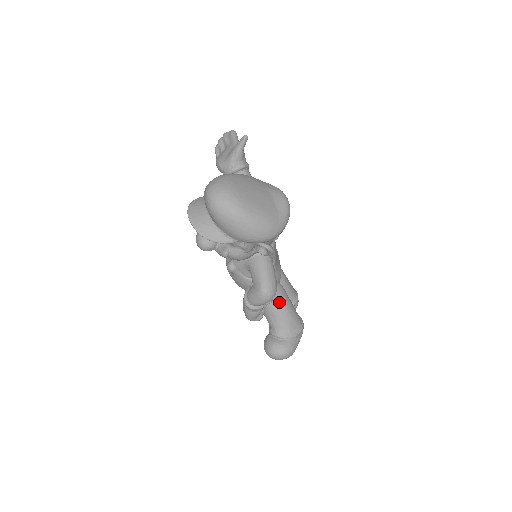
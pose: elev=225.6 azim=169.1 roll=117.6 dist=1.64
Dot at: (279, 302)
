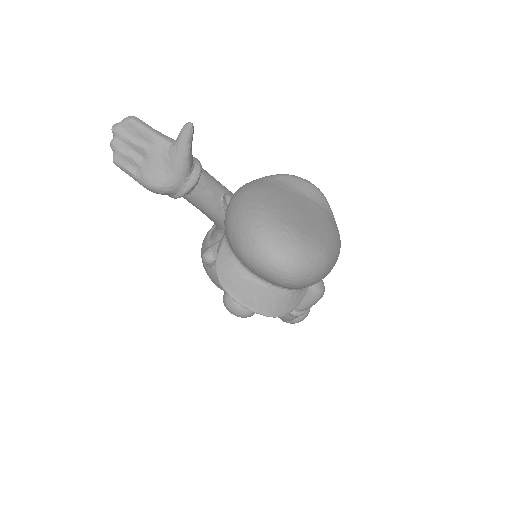
Dot at: occluded
